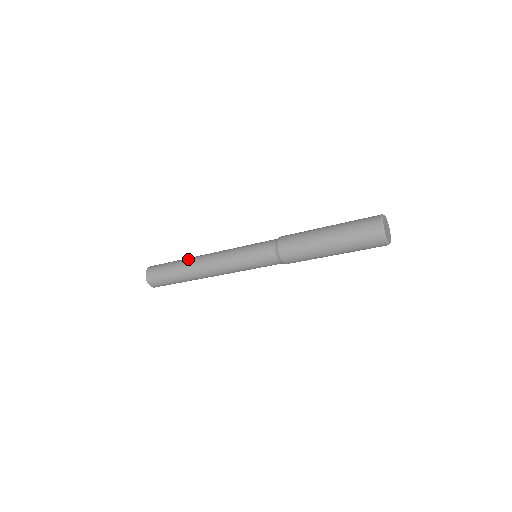
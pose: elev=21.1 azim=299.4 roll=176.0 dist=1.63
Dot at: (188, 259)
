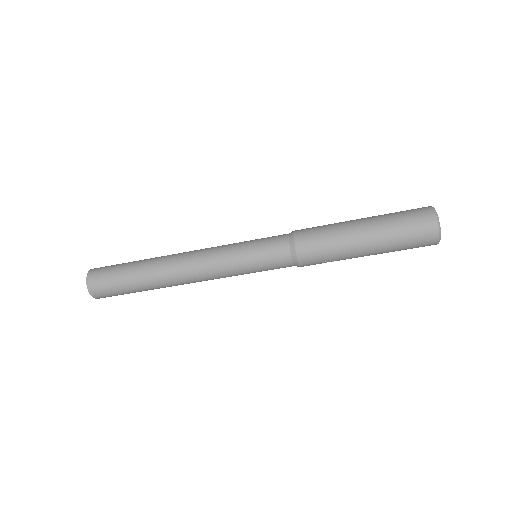
Dot at: (154, 260)
